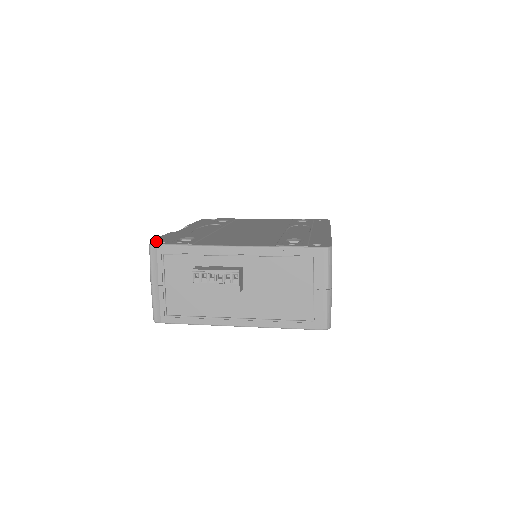
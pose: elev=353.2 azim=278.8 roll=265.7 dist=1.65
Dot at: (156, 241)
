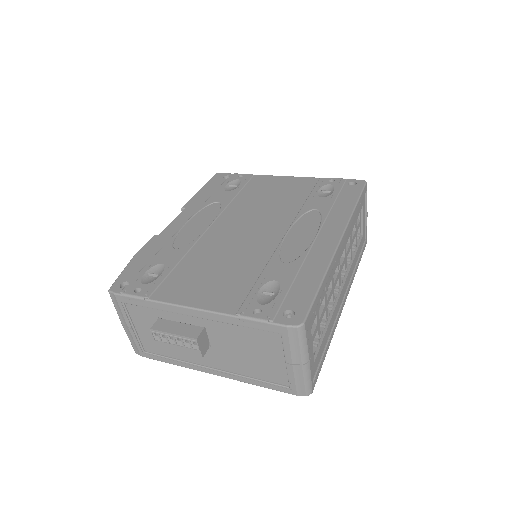
Dot at: (120, 278)
